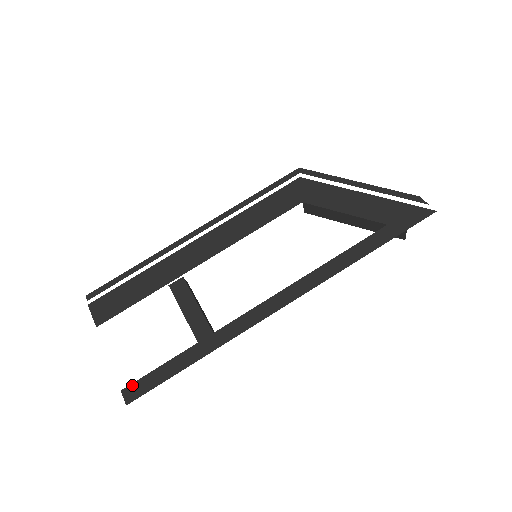
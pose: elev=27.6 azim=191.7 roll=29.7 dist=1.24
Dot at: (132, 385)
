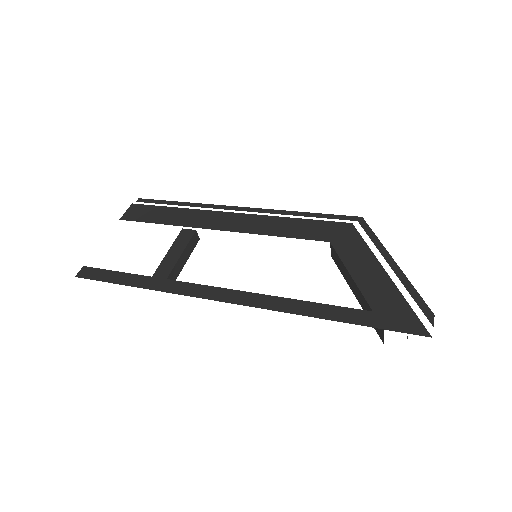
Dot at: (91, 268)
